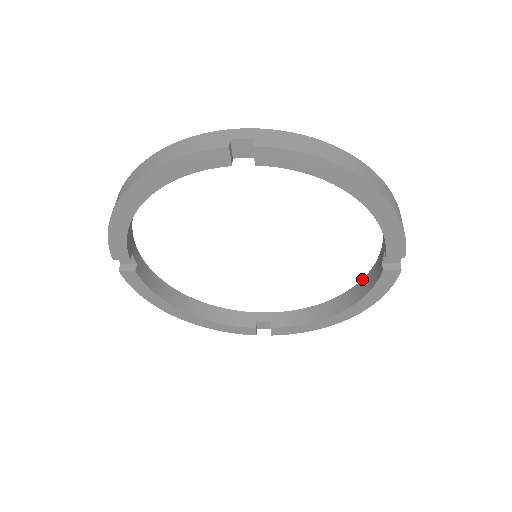
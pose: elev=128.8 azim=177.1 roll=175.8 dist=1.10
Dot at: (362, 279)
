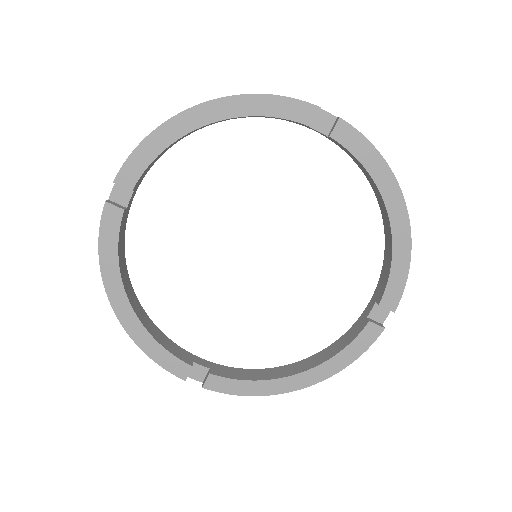
Dot at: occluded
